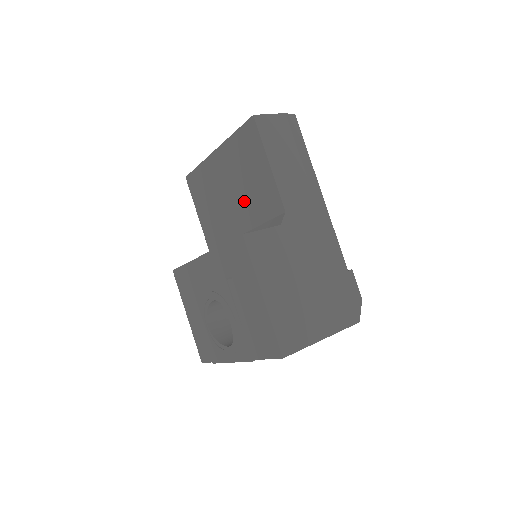
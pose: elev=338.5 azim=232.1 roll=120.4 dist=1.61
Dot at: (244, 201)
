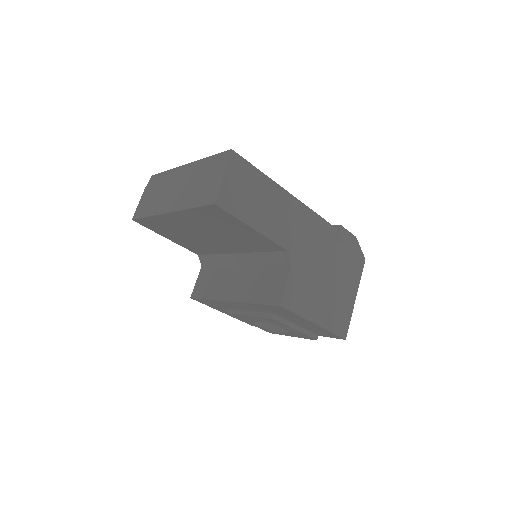
Dot at: (230, 241)
